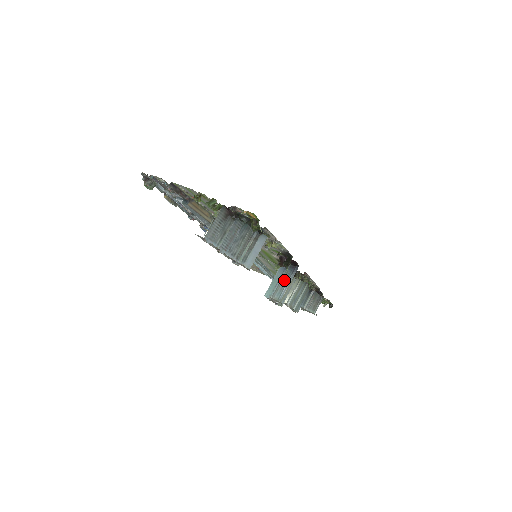
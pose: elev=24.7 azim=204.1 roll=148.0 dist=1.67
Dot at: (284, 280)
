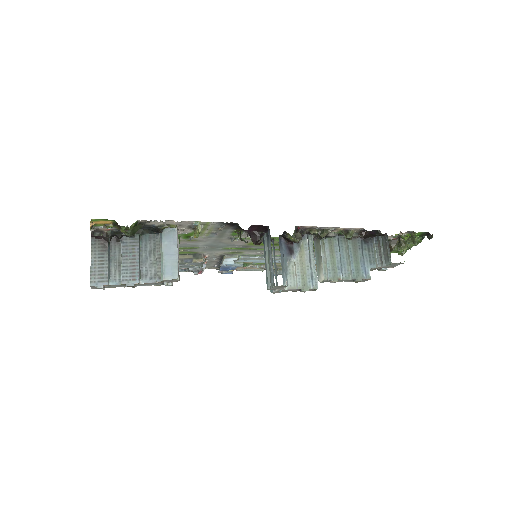
Dot at: (269, 257)
